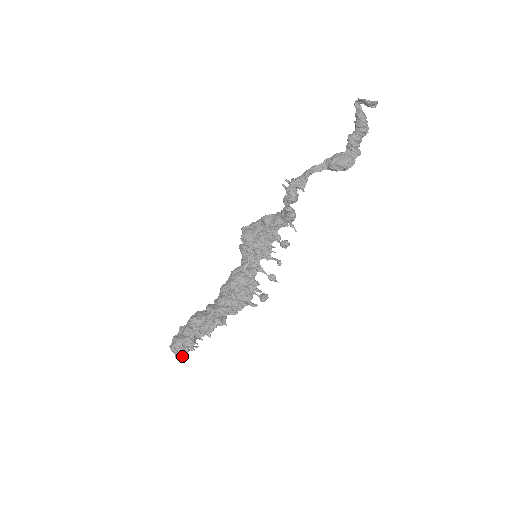
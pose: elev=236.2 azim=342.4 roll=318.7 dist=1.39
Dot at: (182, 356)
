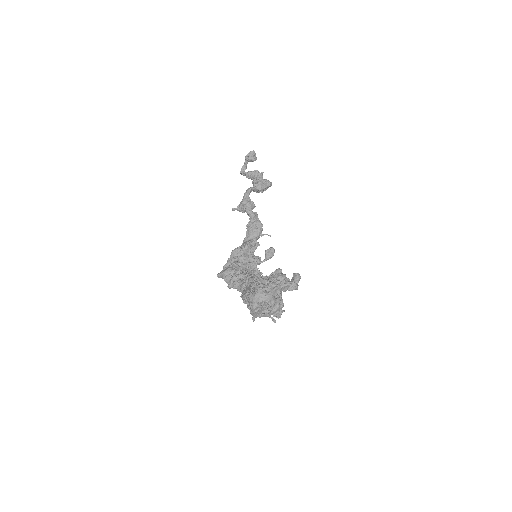
Dot at: (278, 297)
